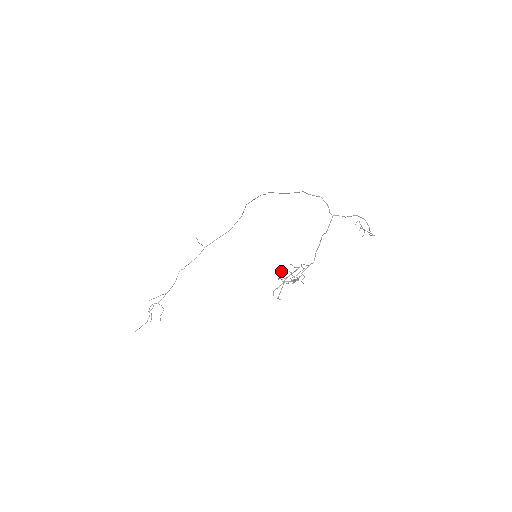
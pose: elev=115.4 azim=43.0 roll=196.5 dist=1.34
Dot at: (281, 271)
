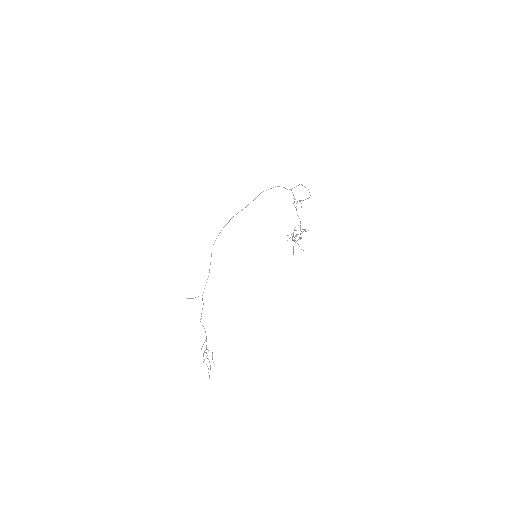
Dot at: (287, 240)
